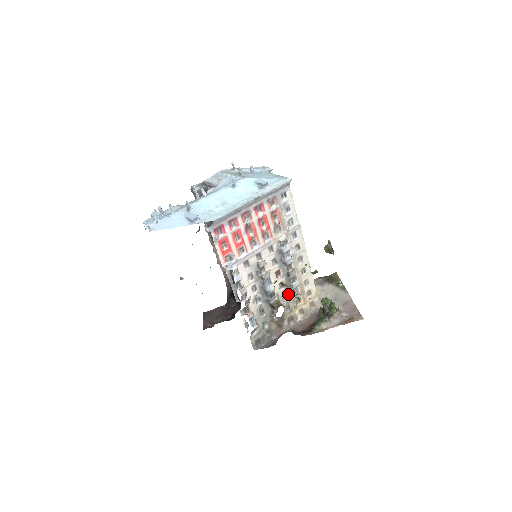
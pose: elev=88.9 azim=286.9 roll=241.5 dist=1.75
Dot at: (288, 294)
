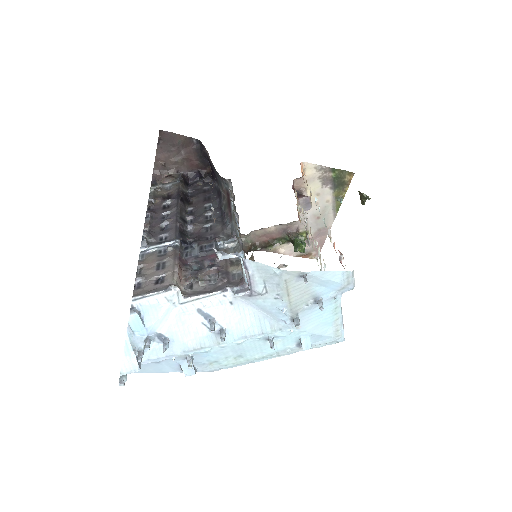
Dot at: occluded
